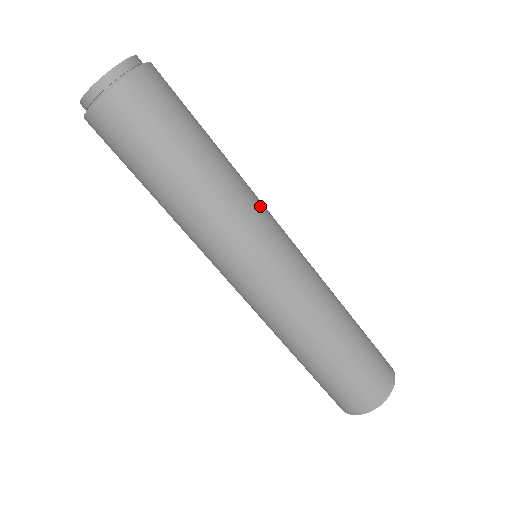
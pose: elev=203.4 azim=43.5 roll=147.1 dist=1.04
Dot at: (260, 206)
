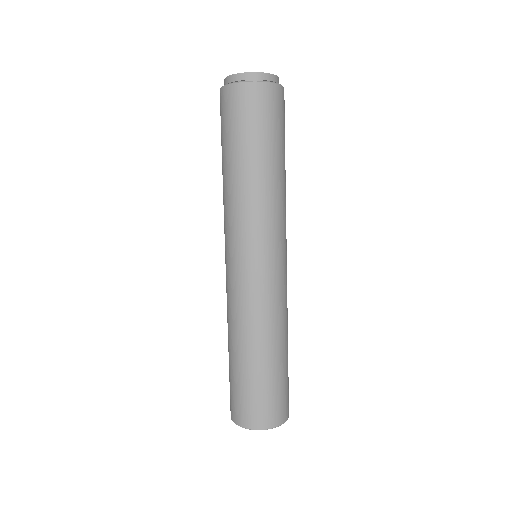
Dot at: occluded
